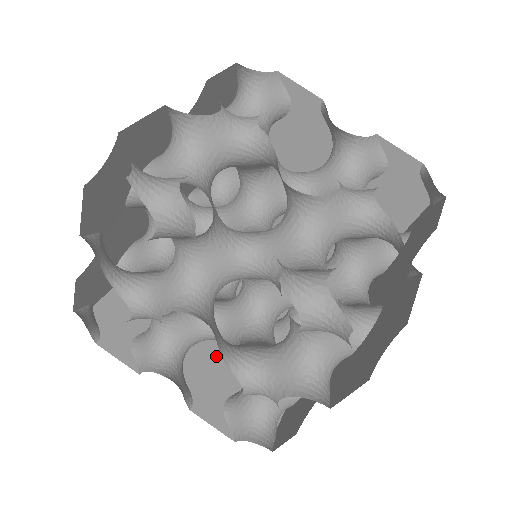
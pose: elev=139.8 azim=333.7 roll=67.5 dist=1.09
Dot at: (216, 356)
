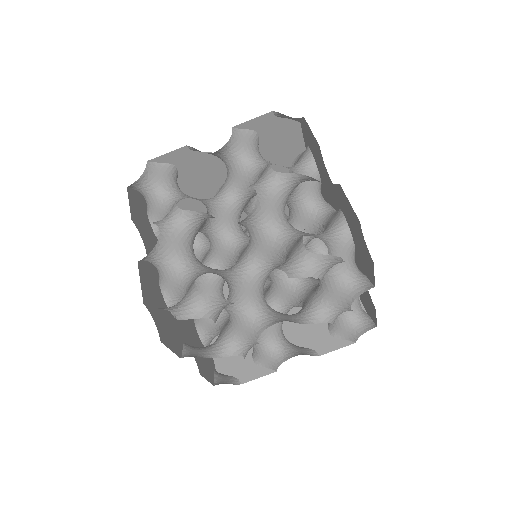
Dot at: occluded
